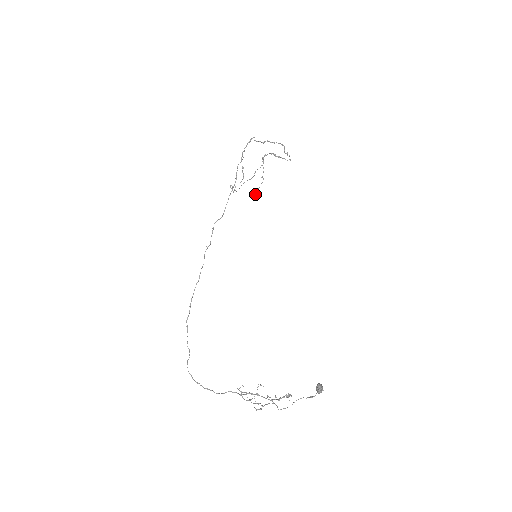
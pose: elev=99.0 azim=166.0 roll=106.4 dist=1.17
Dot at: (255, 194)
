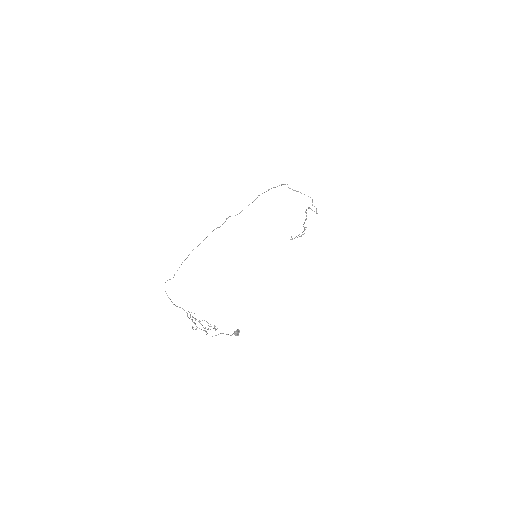
Dot at: occluded
